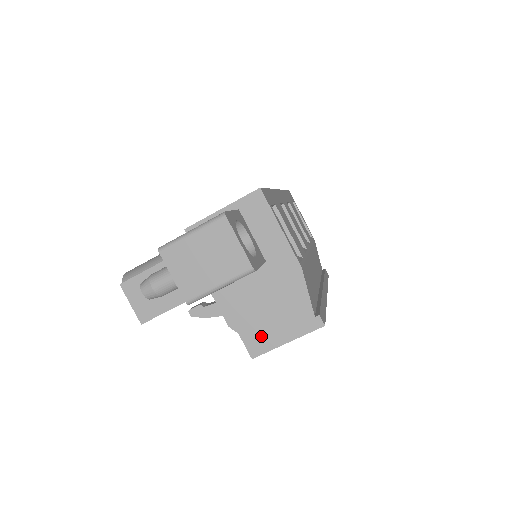
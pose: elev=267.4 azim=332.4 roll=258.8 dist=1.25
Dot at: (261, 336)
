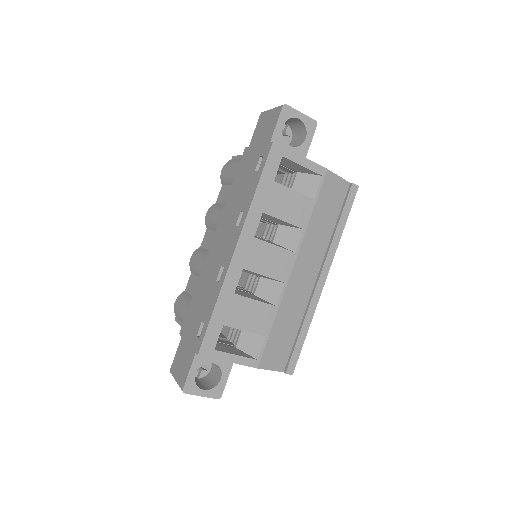
Dot at: occluded
